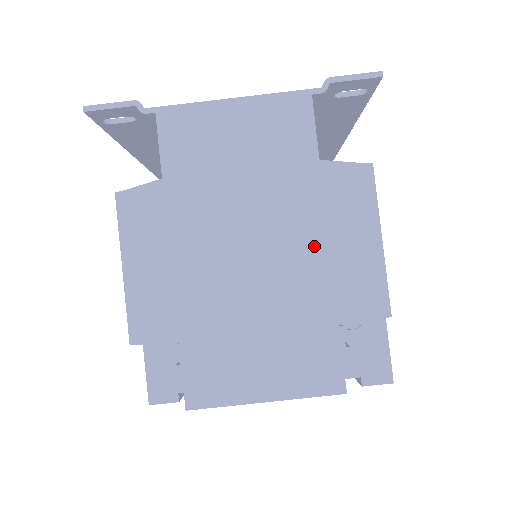
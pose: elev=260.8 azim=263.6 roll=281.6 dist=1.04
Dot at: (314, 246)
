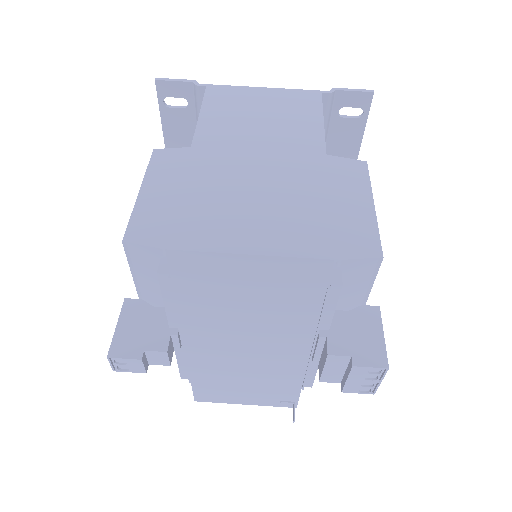
Dot at: (314, 161)
